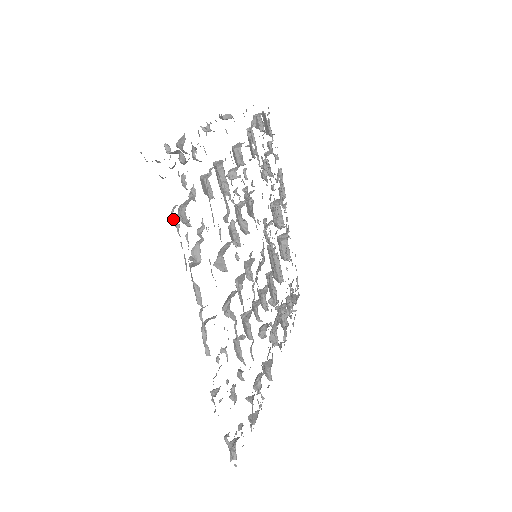
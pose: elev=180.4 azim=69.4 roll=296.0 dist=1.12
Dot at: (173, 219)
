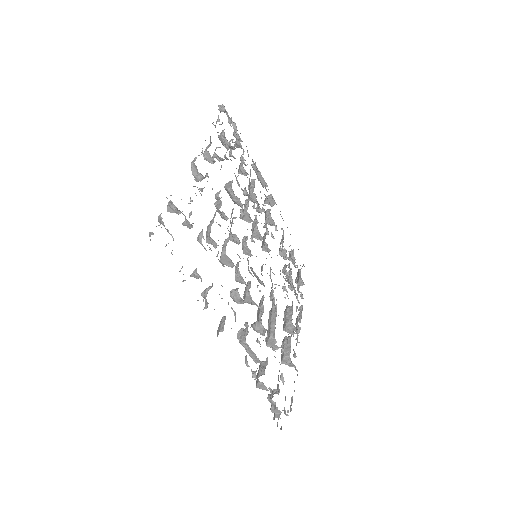
Dot at: (218, 118)
